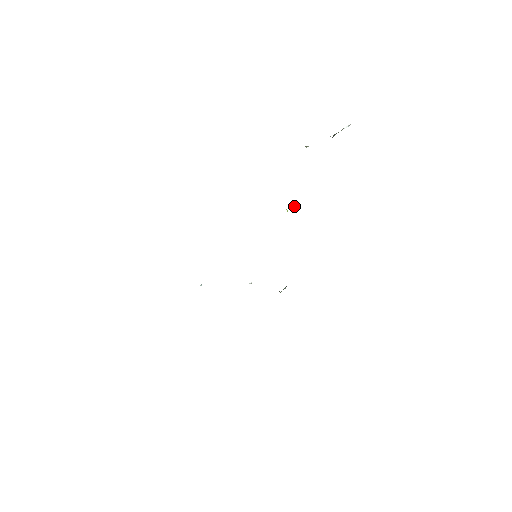
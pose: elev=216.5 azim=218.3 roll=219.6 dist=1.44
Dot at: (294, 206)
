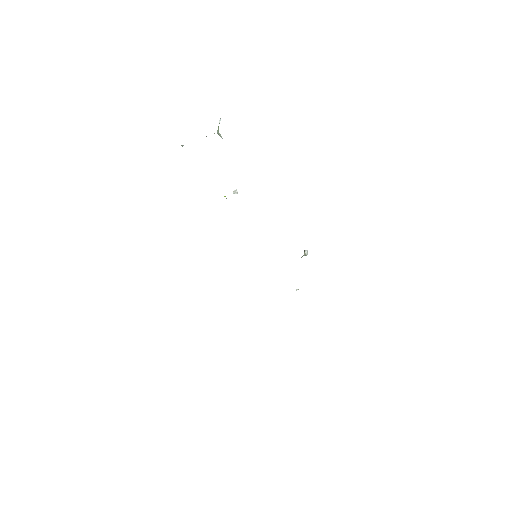
Dot at: (234, 193)
